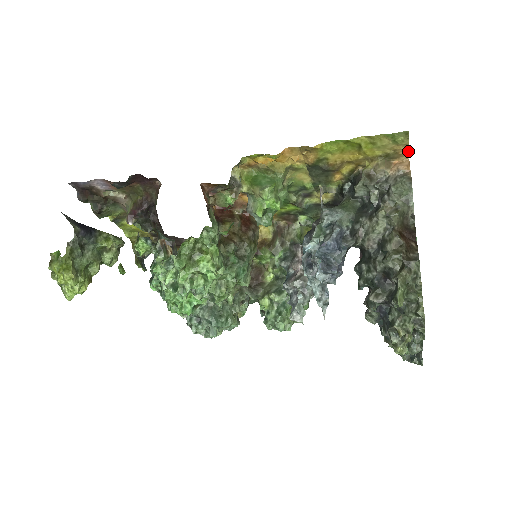
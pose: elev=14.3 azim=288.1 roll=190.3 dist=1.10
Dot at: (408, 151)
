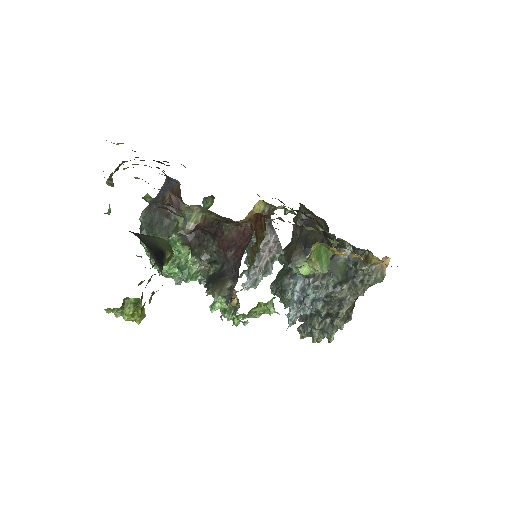
Dot at: occluded
